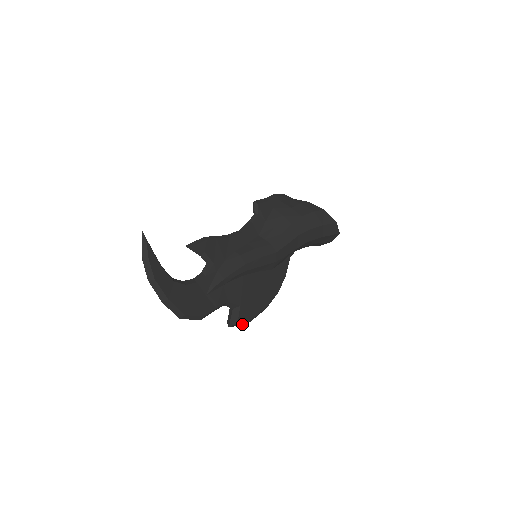
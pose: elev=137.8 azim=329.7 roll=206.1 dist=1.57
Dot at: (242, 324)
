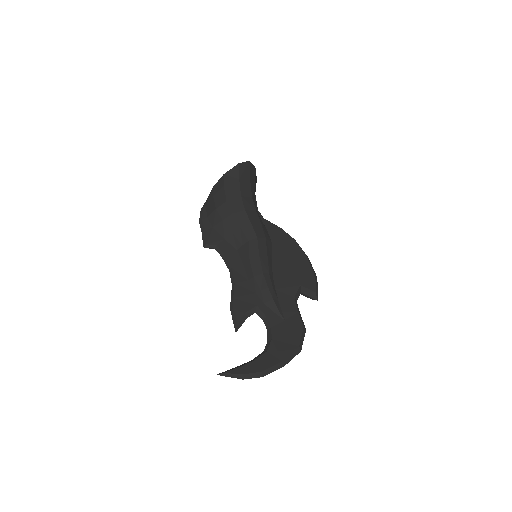
Dot at: (317, 286)
